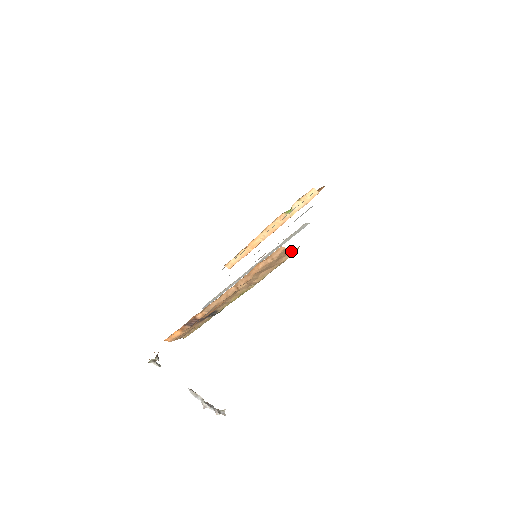
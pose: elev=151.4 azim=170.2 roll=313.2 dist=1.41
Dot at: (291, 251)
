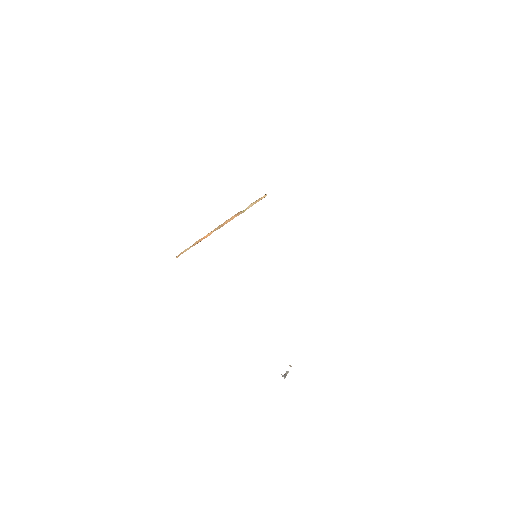
Dot at: occluded
